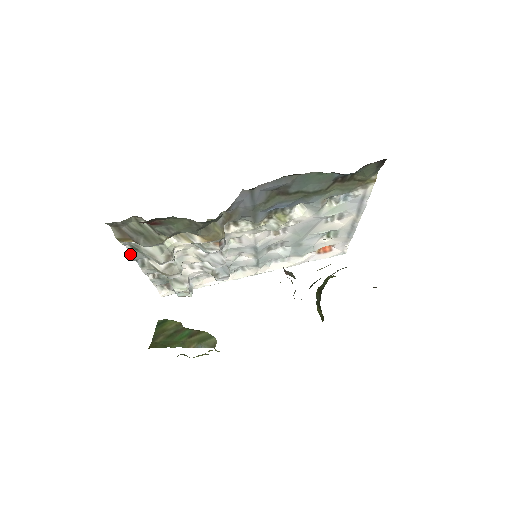
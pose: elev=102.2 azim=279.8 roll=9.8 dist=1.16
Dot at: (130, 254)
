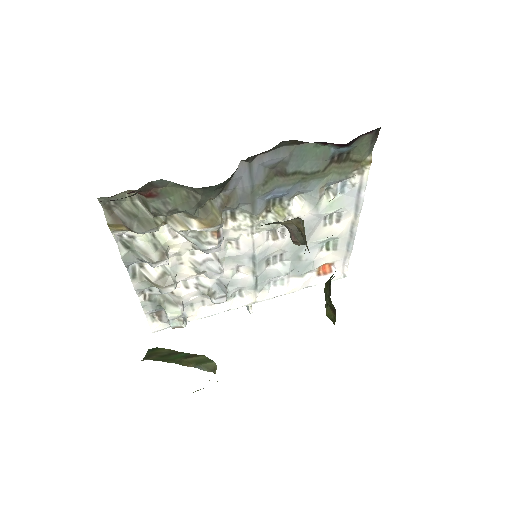
Dot at: (121, 254)
